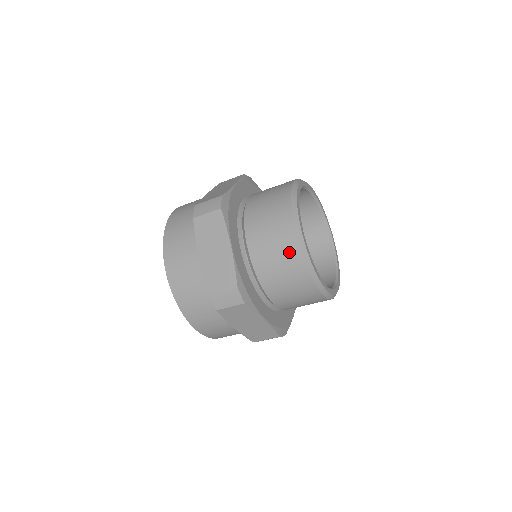
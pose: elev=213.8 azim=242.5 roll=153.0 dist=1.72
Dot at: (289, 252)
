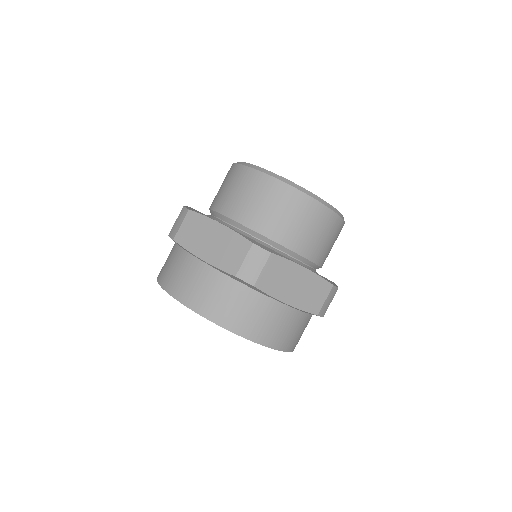
Dot at: (228, 174)
